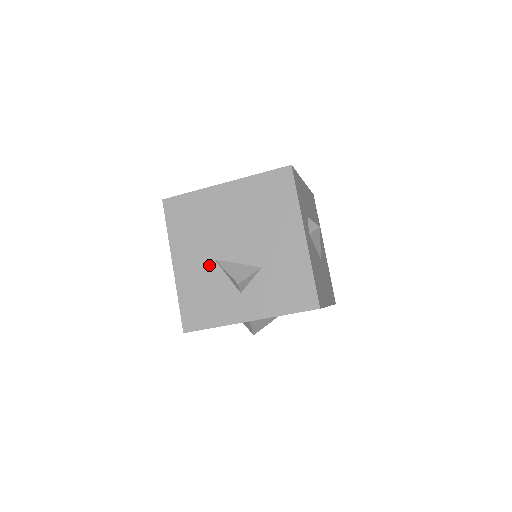
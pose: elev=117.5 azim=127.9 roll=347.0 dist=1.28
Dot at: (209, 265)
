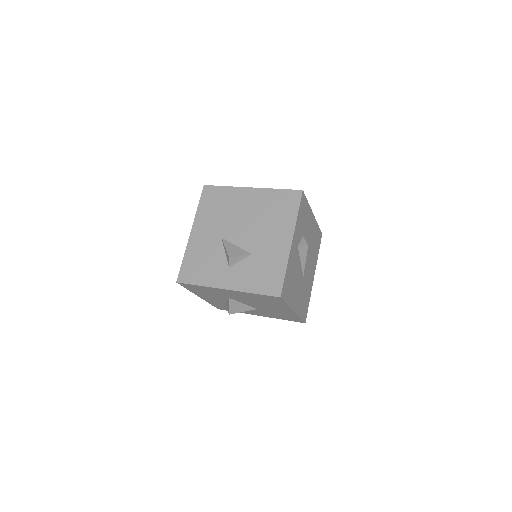
Dot at: (216, 240)
